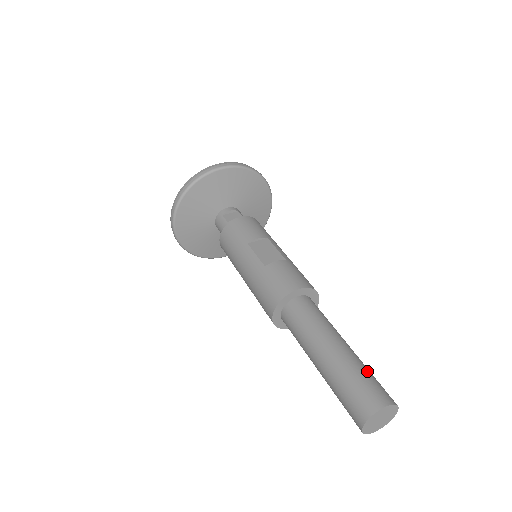
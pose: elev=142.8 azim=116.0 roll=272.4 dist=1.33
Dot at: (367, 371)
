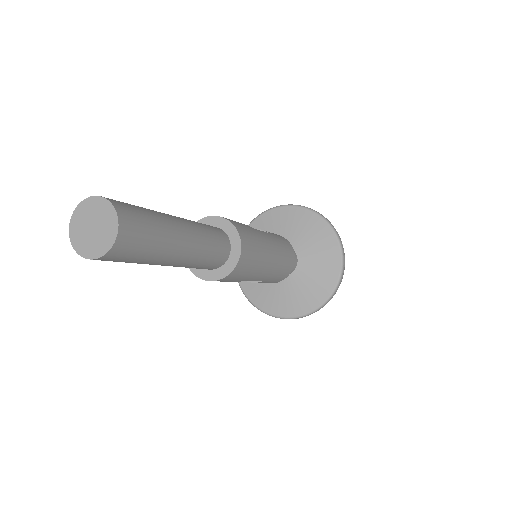
Dot at: (150, 212)
